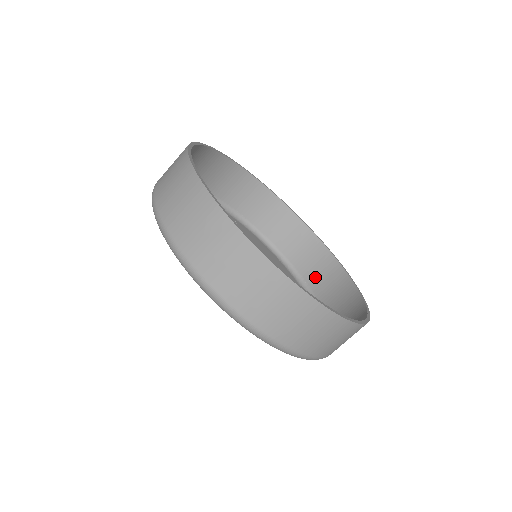
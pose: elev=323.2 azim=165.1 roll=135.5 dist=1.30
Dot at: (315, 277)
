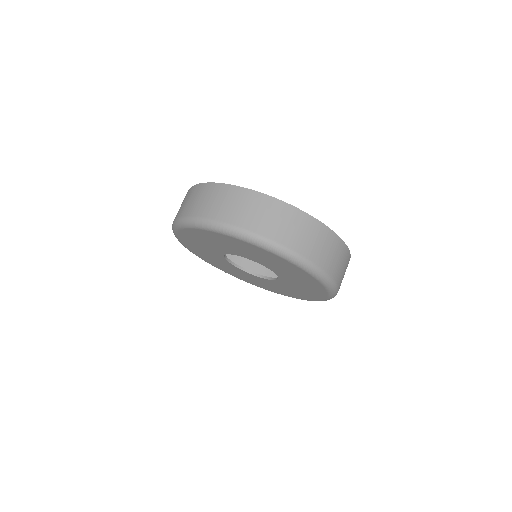
Dot at: (267, 275)
